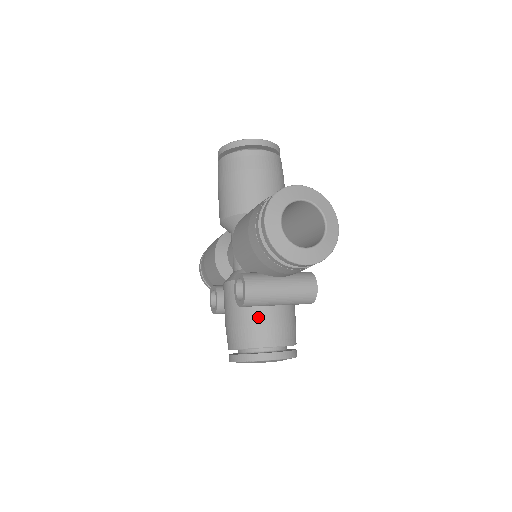
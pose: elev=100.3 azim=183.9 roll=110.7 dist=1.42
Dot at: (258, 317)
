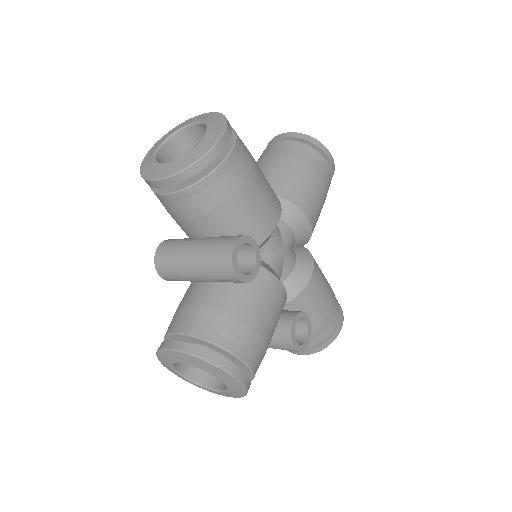
Dot at: (185, 298)
